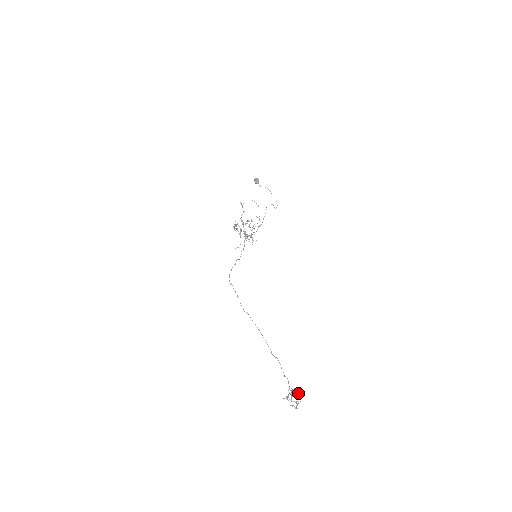
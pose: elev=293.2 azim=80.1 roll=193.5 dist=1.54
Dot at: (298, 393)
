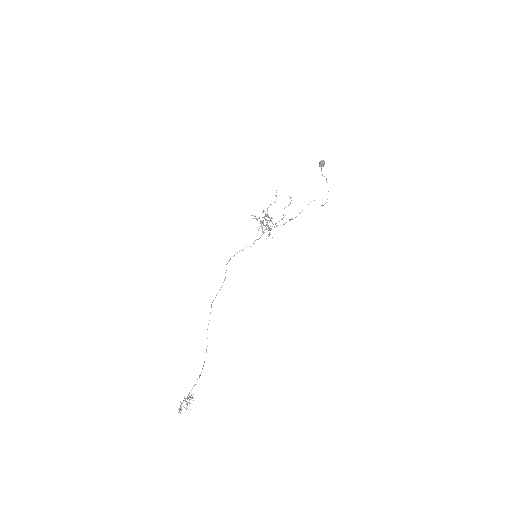
Dot at: (186, 404)
